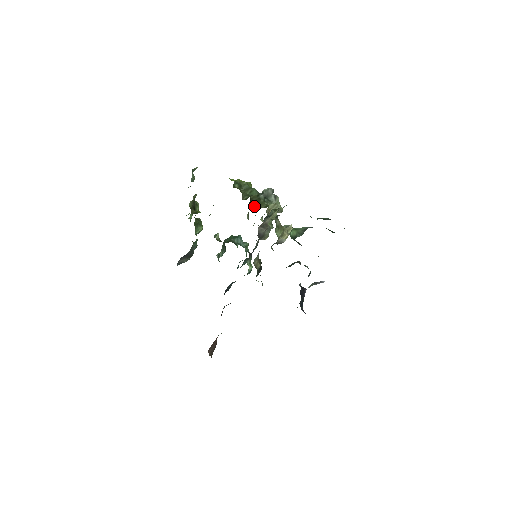
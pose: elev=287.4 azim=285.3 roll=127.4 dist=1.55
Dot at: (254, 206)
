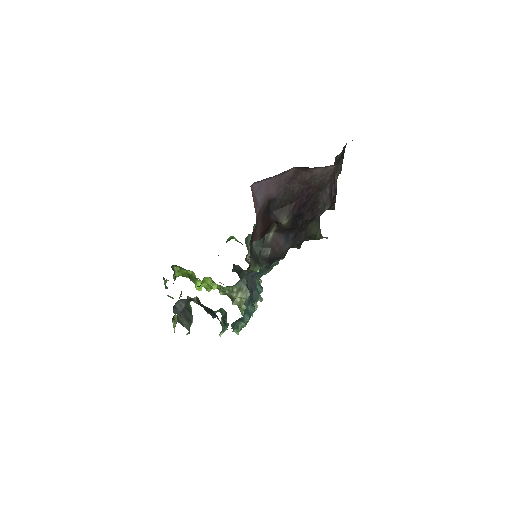
Dot at: occluded
